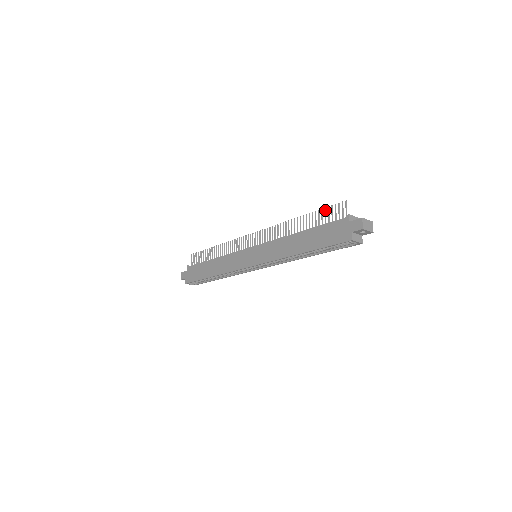
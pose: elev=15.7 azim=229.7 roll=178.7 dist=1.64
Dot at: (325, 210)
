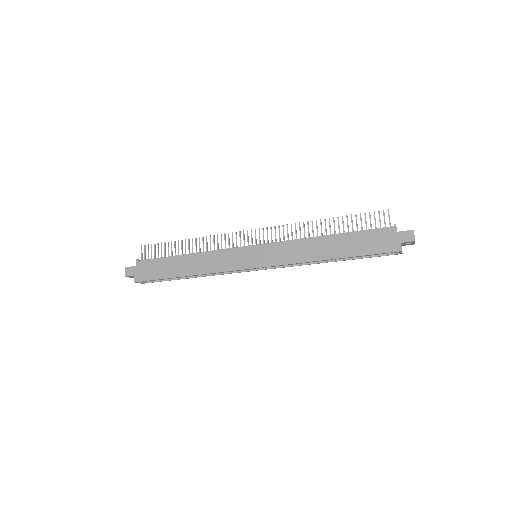
Dot at: occluded
